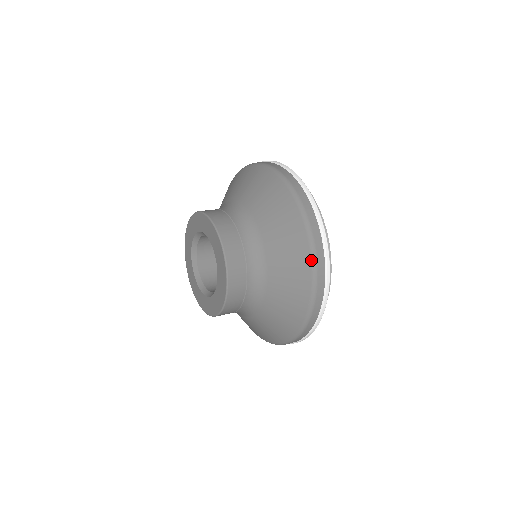
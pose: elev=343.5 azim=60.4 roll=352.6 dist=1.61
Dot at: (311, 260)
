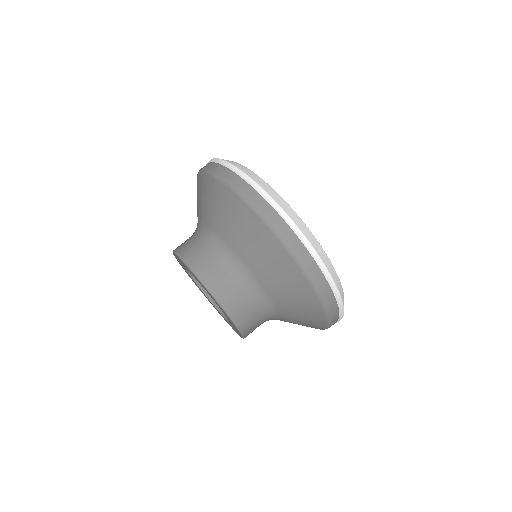
Dot at: occluded
